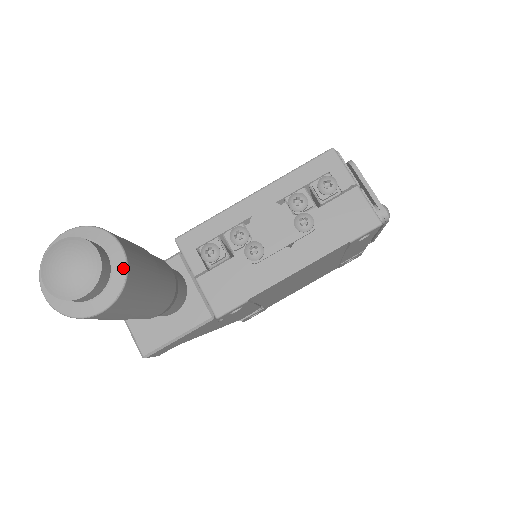
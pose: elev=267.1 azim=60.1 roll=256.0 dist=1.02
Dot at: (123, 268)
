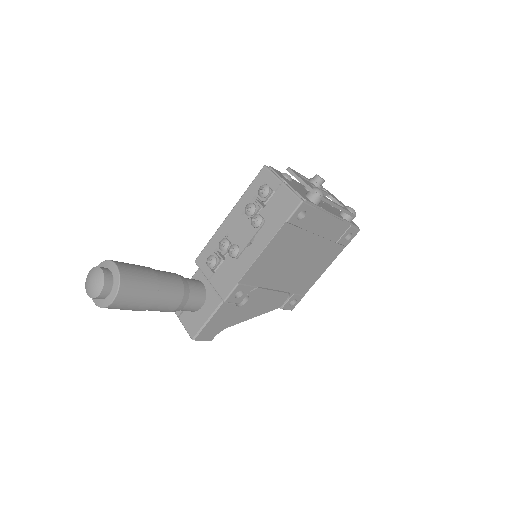
Dot at: (118, 275)
